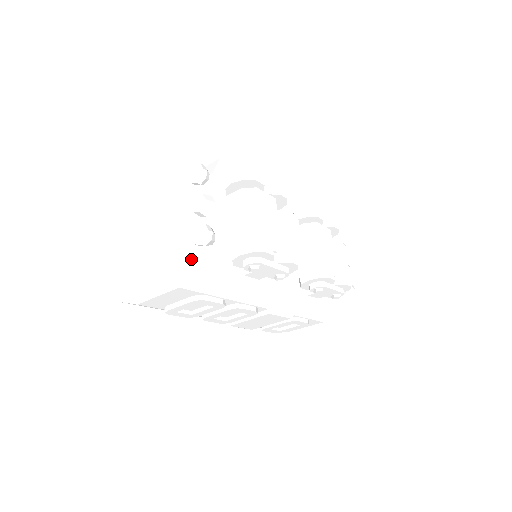
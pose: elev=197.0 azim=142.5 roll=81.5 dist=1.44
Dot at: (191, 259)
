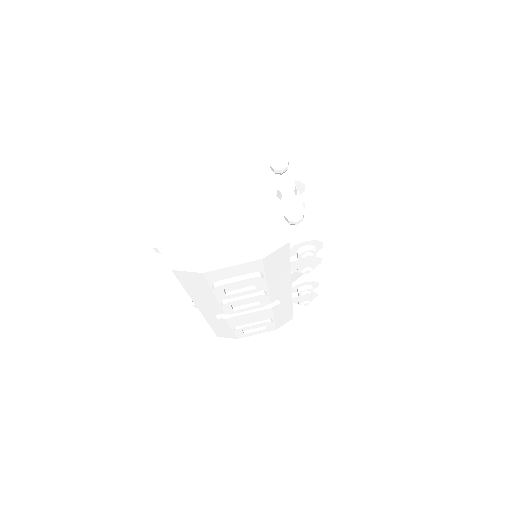
Dot at: (275, 235)
